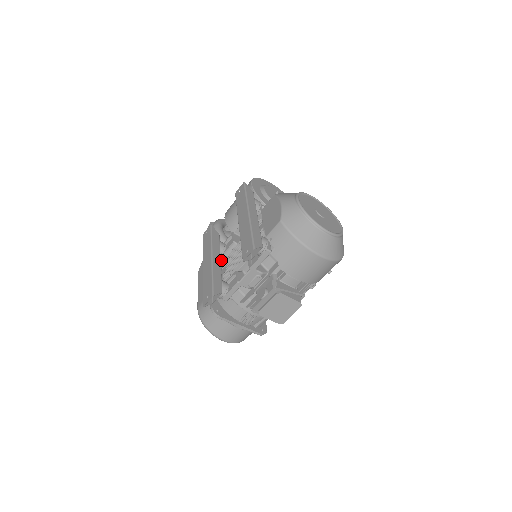
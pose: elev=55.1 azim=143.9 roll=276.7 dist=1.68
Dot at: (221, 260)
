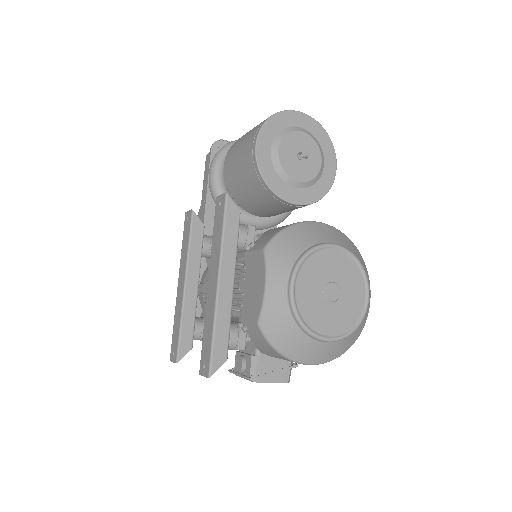
Dot at: (207, 260)
